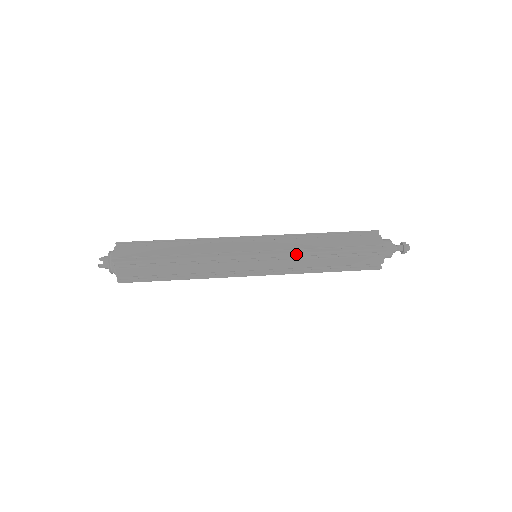
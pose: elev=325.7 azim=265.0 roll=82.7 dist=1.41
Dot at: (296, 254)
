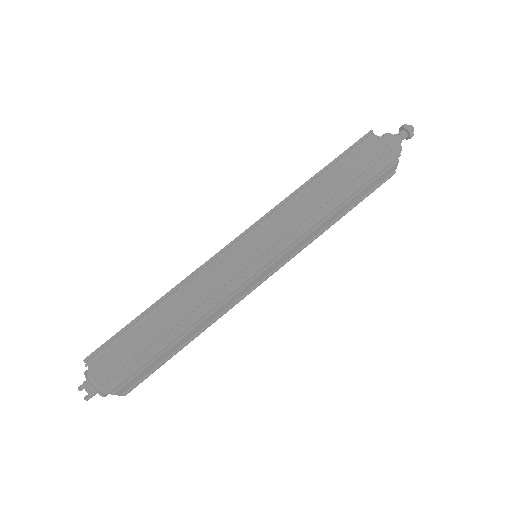
Dot at: (307, 231)
